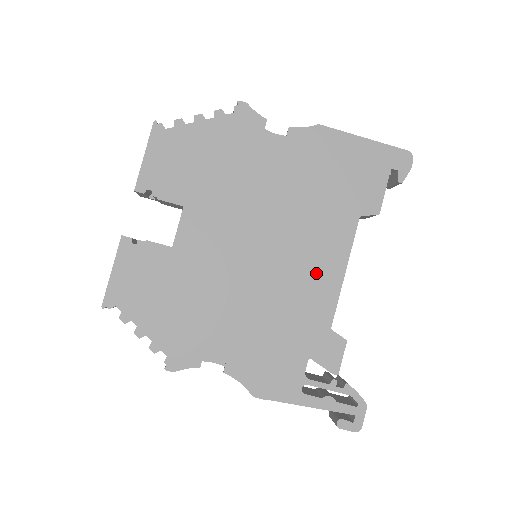
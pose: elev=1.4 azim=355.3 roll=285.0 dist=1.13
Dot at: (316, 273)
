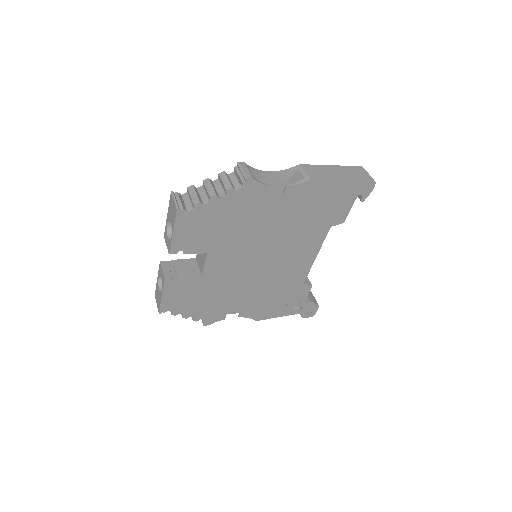
Dot at: (298, 262)
